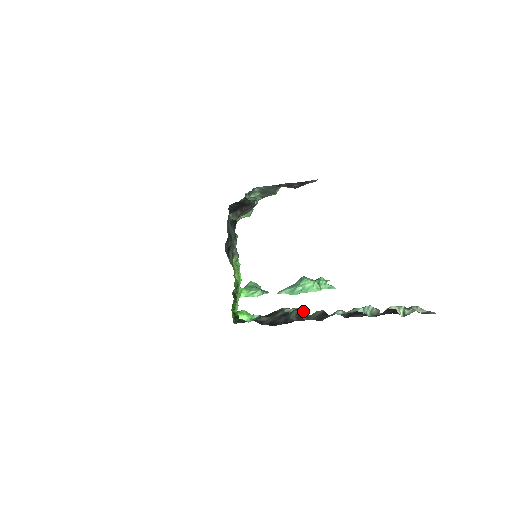
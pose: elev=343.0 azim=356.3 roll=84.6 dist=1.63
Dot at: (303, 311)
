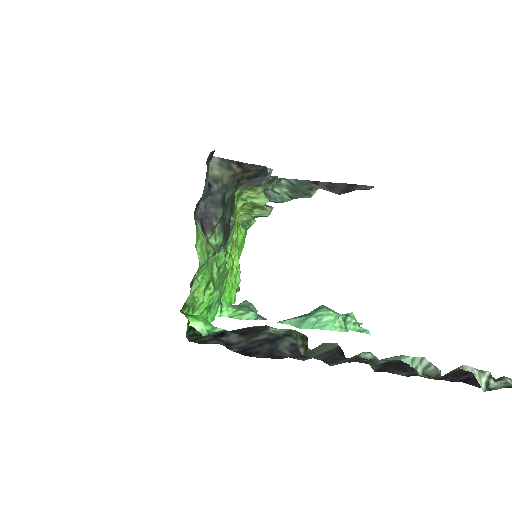
Dot at: (301, 338)
